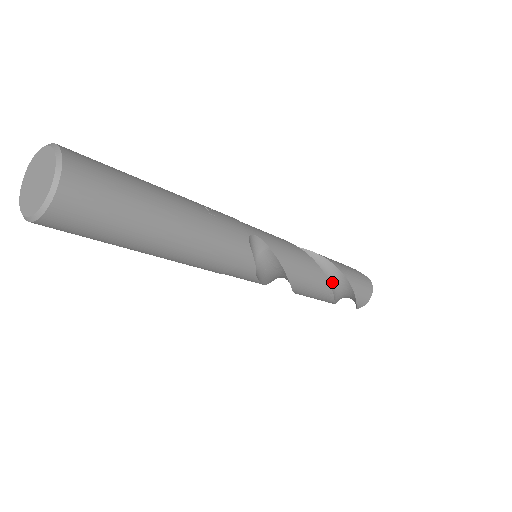
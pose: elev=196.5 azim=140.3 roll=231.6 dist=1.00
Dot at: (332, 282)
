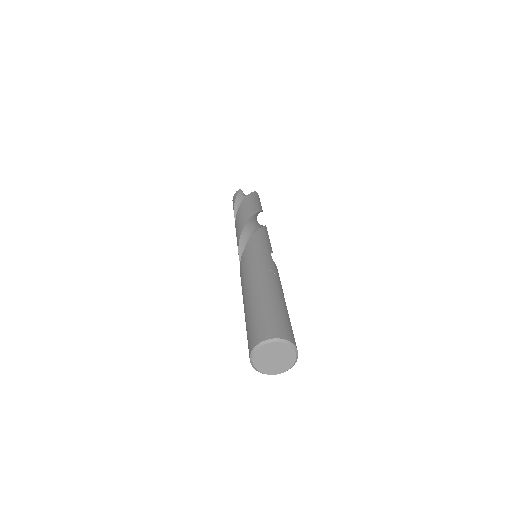
Dot at: occluded
